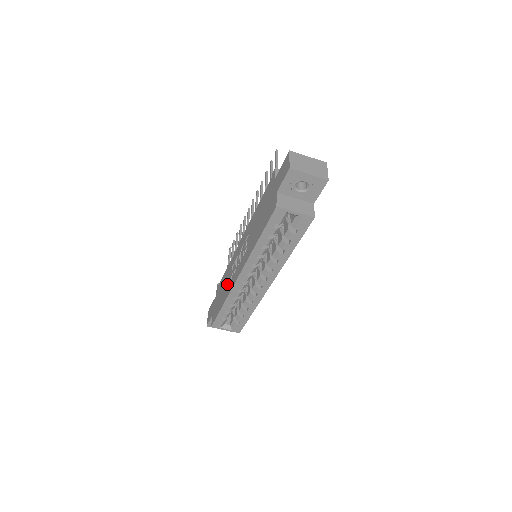
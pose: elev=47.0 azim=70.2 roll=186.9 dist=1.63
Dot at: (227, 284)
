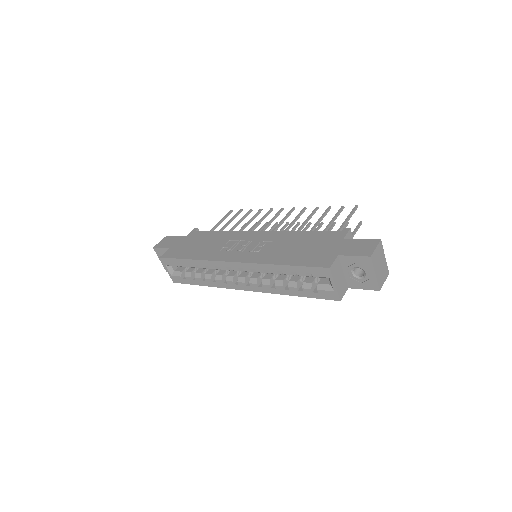
Dot at: (211, 248)
